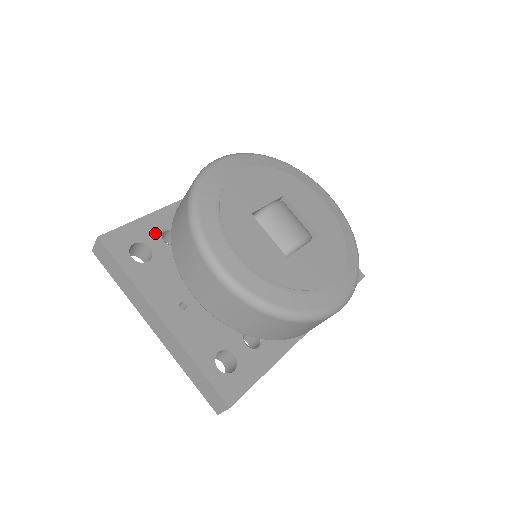
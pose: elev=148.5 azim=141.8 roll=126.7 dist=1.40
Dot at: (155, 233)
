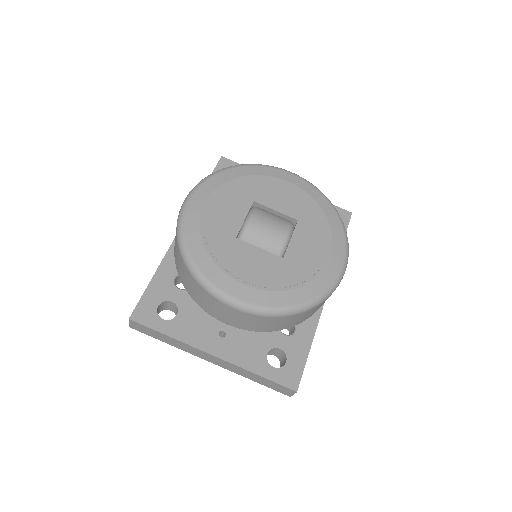
Dot at: (169, 287)
